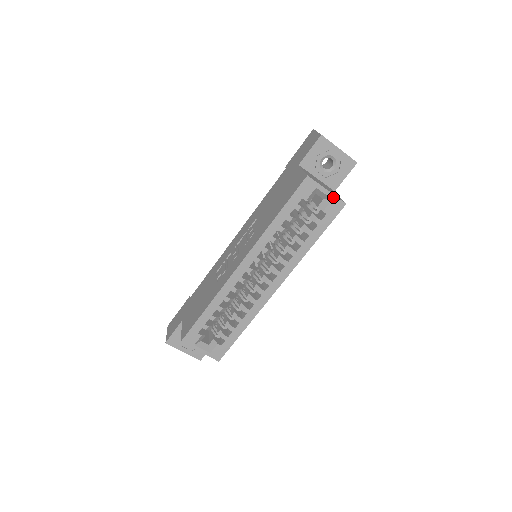
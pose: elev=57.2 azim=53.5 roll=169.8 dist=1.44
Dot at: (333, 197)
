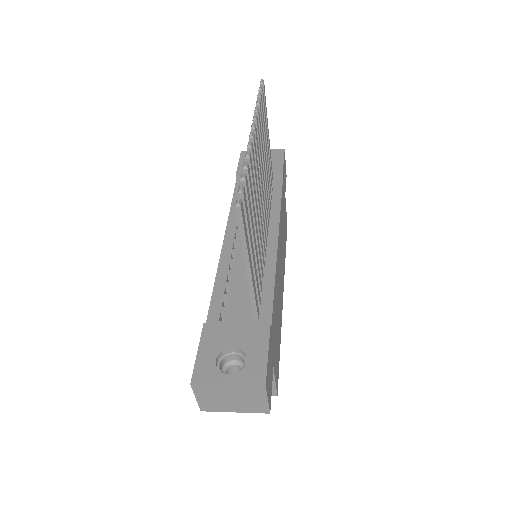
Dot at: occluded
